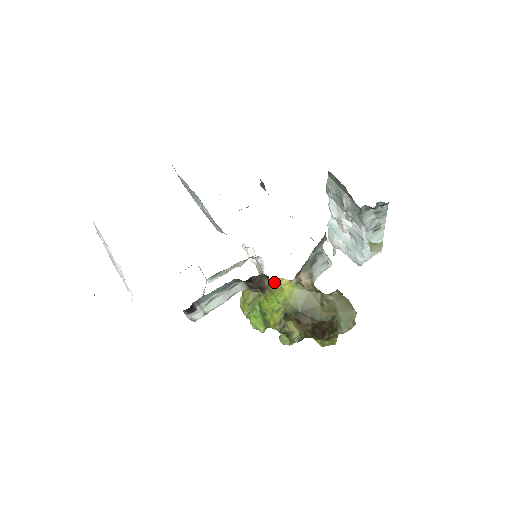
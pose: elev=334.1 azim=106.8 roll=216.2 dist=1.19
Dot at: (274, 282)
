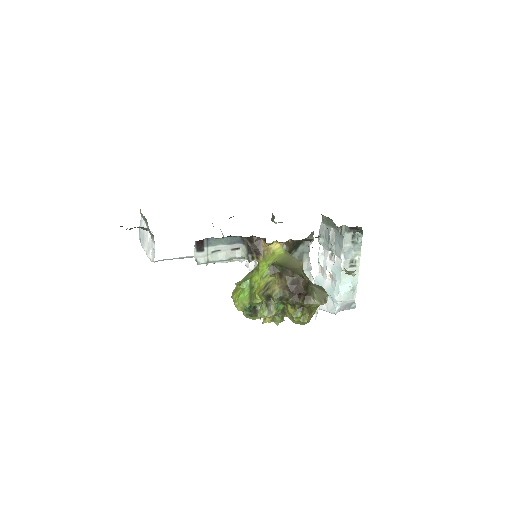
Dot at: (269, 246)
